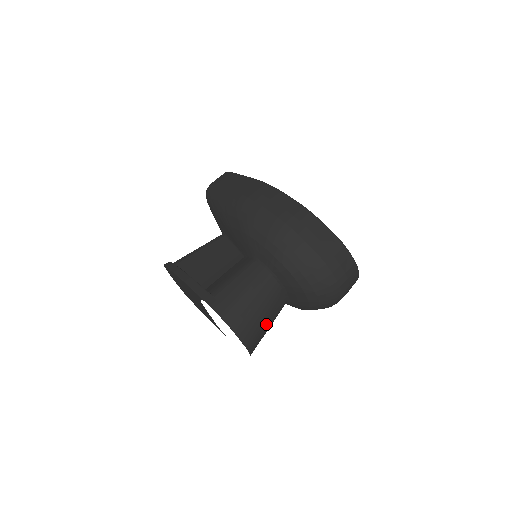
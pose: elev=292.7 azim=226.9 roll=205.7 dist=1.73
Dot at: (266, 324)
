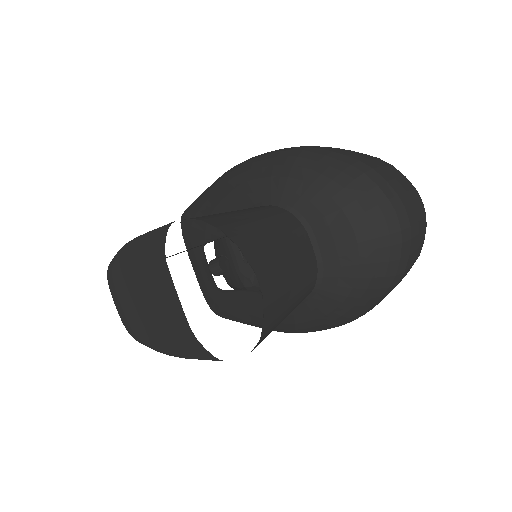
Dot at: (288, 268)
